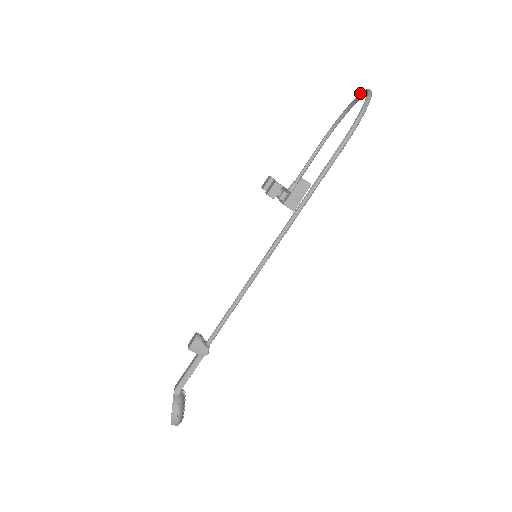
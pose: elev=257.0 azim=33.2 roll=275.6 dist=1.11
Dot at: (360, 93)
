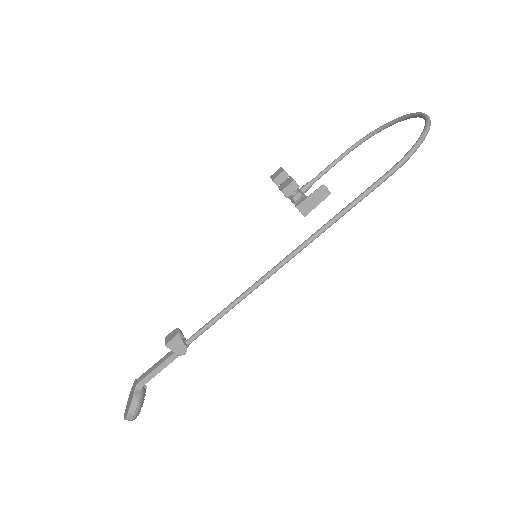
Dot at: (411, 113)
